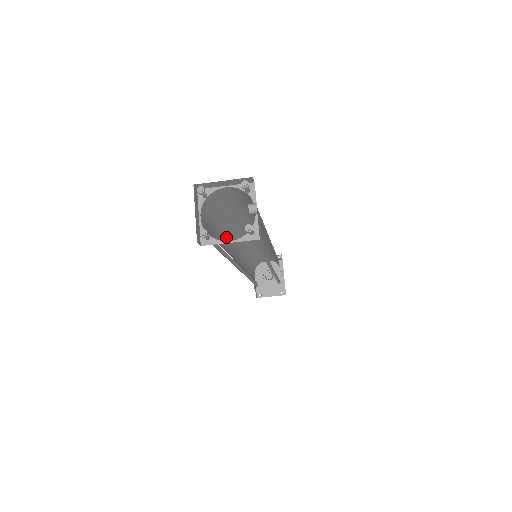
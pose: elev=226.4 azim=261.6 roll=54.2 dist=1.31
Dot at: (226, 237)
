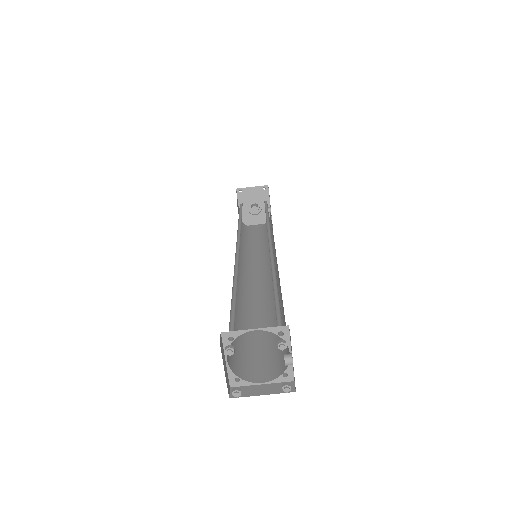
Dot at: occluded
